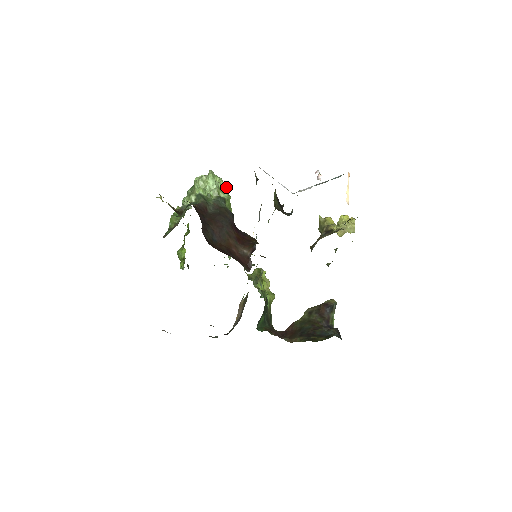
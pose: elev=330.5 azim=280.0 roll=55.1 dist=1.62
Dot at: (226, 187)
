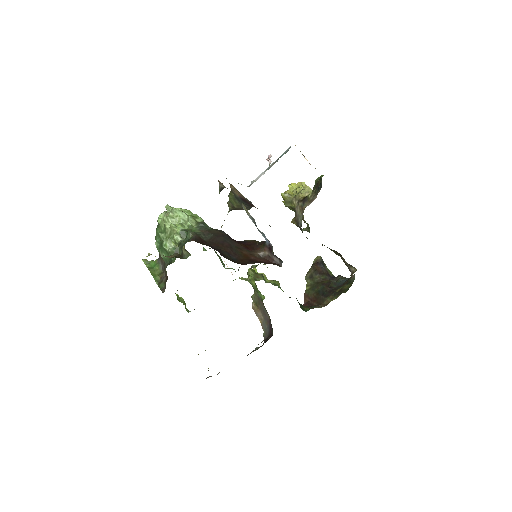
Dot at: (191, 213)
